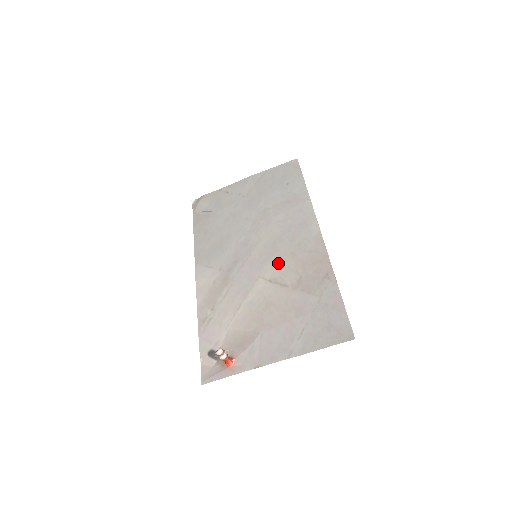
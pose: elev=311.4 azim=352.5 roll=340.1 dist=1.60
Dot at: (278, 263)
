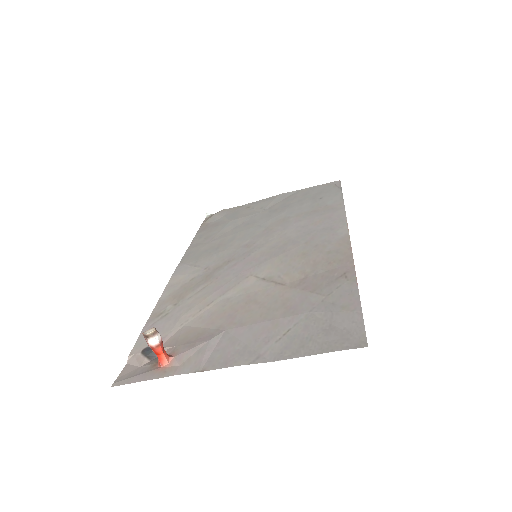
Dot at: (281, 262)
